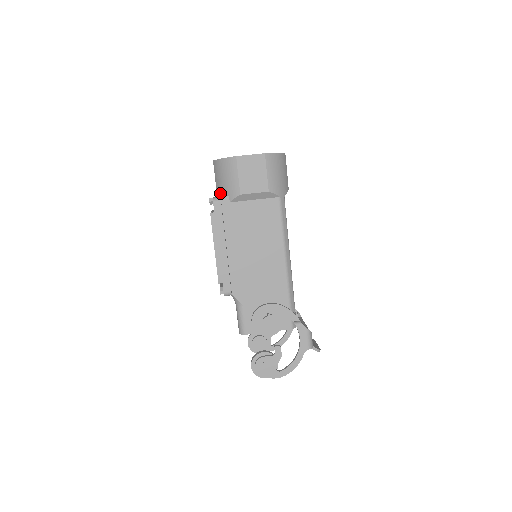
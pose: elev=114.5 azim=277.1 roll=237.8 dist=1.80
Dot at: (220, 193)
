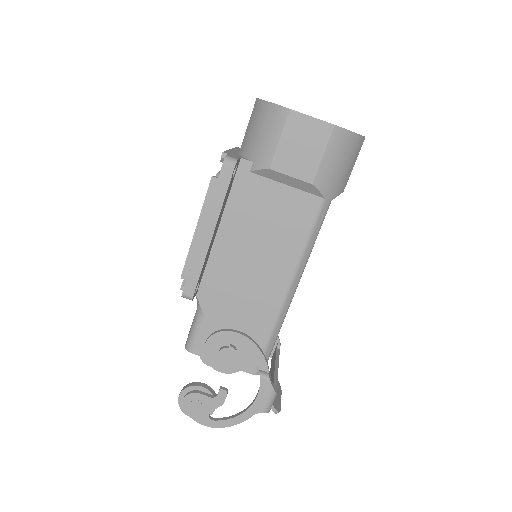
Dot at: (244, 151)
